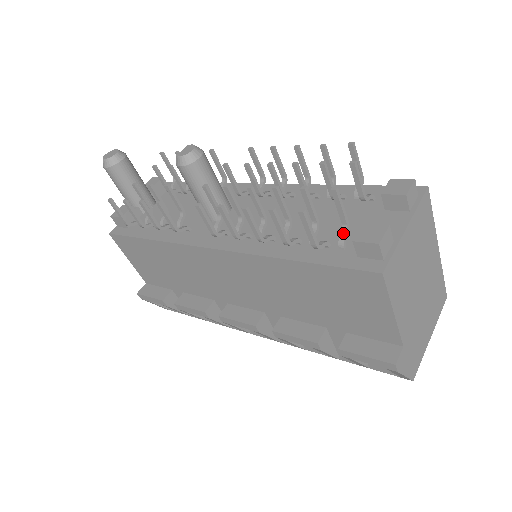
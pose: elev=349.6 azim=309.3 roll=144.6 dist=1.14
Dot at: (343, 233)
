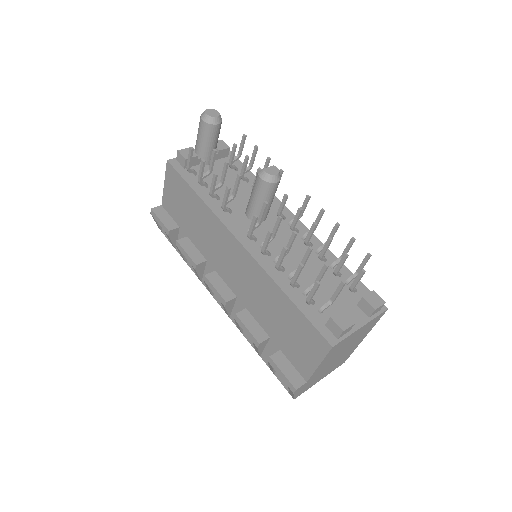
Dot at: (327, 304)
